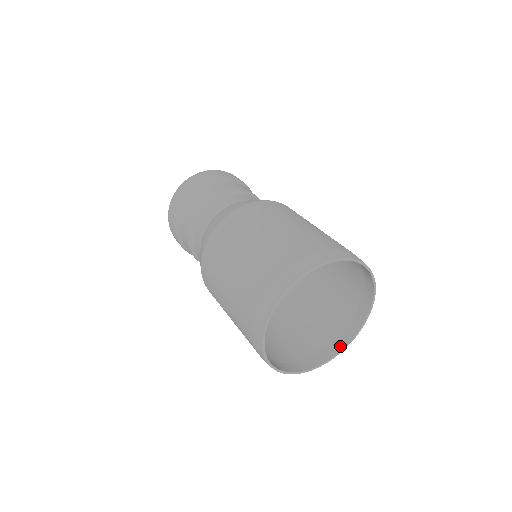
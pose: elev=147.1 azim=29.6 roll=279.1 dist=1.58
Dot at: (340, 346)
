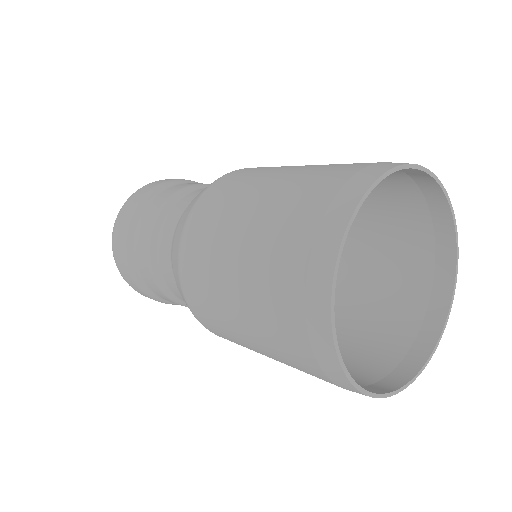
Dot at: (448, 279)
